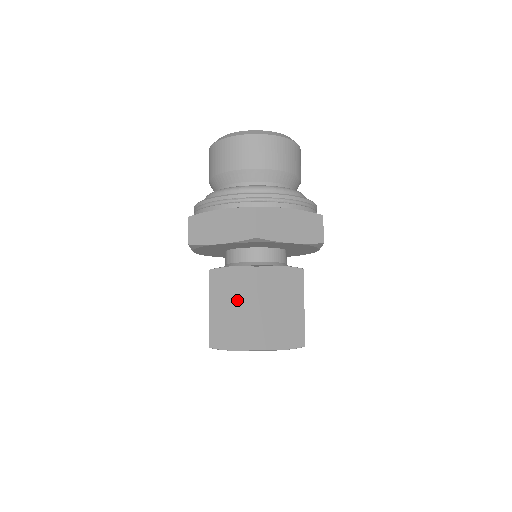
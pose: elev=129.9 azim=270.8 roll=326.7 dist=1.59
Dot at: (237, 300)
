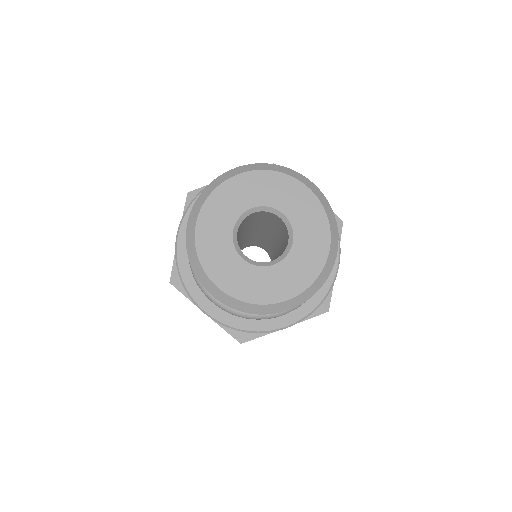
Dot at: occluded
